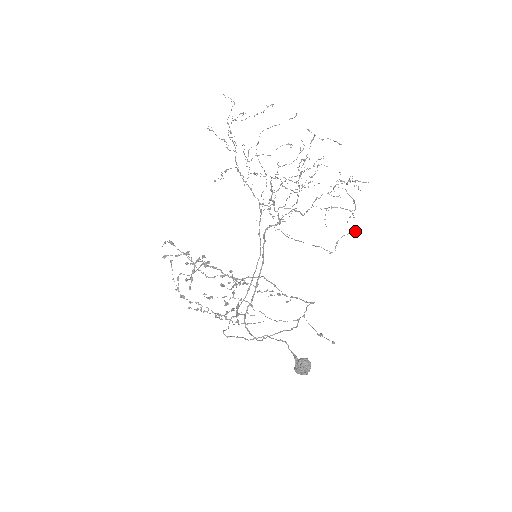
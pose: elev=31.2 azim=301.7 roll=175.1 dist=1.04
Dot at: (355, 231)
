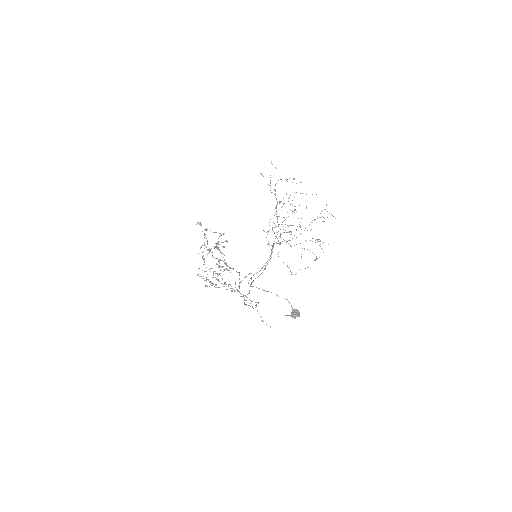
Dot at: occluded
